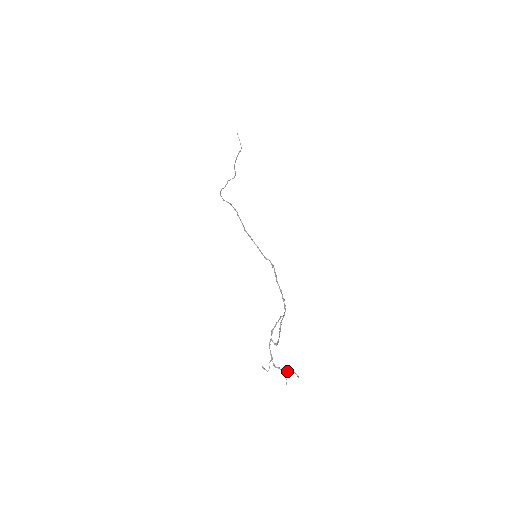
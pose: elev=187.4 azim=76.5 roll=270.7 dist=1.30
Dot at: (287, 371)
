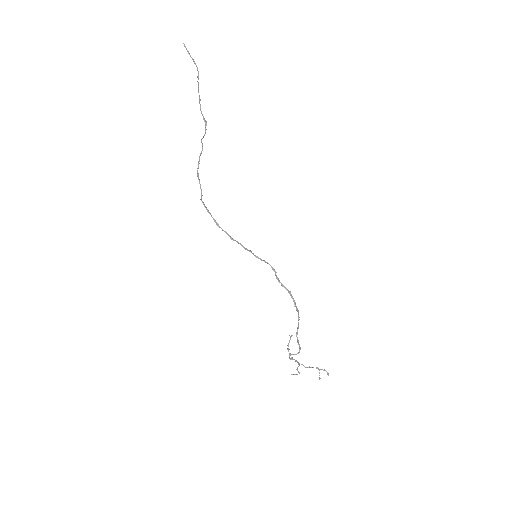
Dot at: (317, 368)
